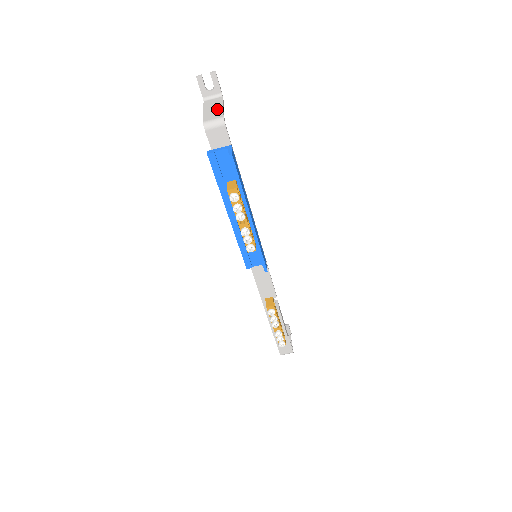
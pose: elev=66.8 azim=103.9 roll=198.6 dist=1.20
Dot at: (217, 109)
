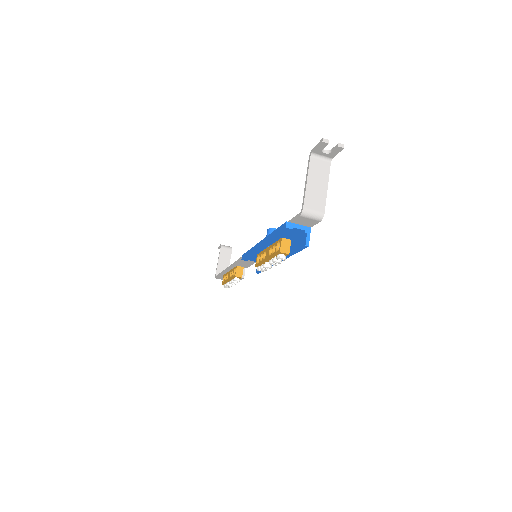
Dot at: (321, 190)
